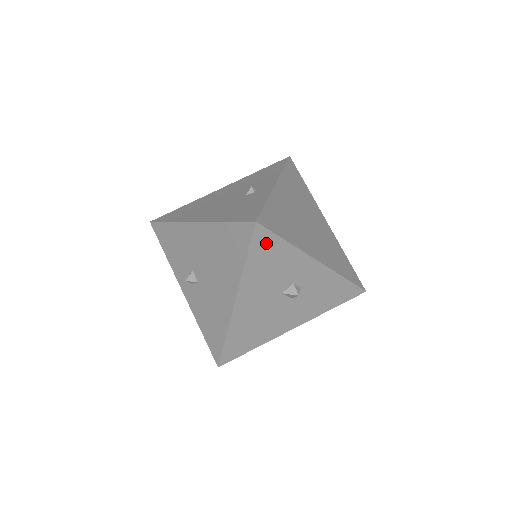
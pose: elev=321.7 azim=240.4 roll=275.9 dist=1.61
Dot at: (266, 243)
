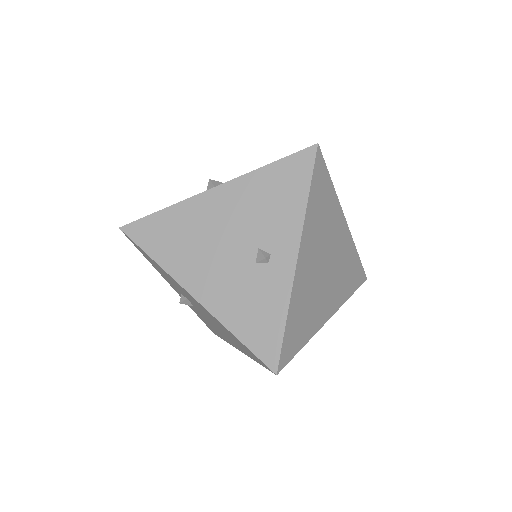
Dot at: occluded
